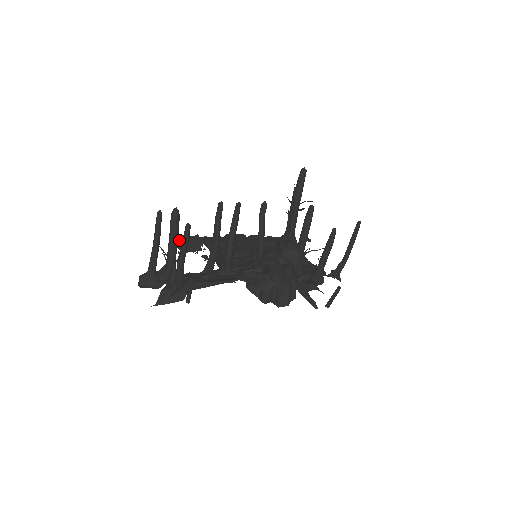
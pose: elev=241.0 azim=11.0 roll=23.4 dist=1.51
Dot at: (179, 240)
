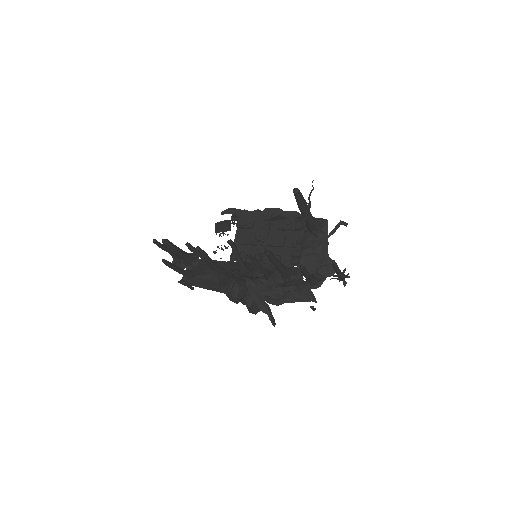
Dot at: (221, 214)
